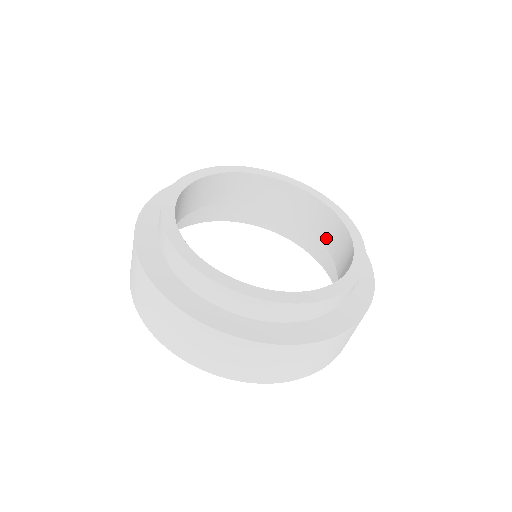
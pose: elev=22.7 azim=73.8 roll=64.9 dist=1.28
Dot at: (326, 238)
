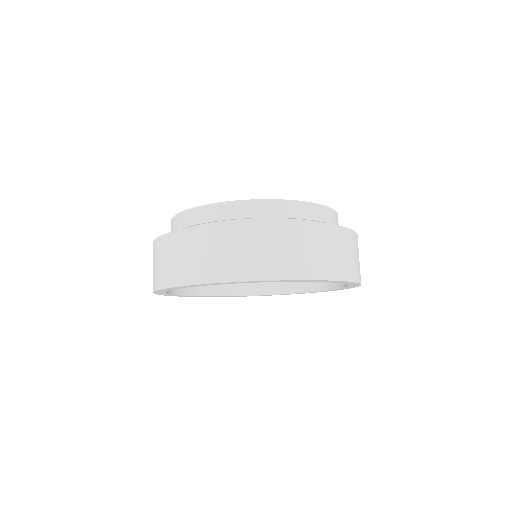
Dot at: occluded
